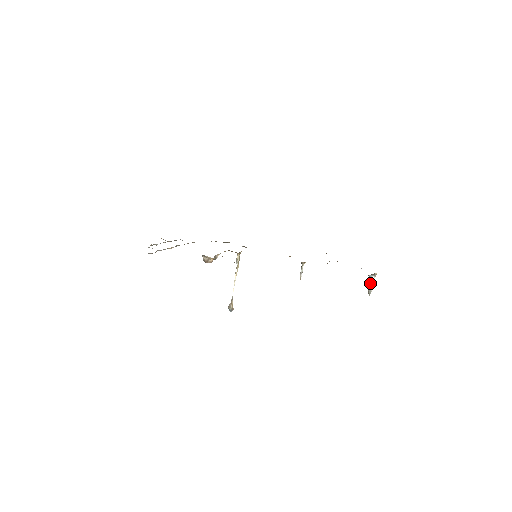
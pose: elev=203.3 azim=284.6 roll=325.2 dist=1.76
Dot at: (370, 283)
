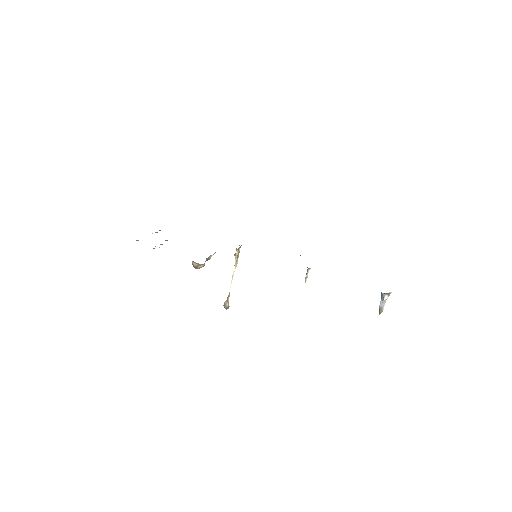
Dot at: (382, 301)
